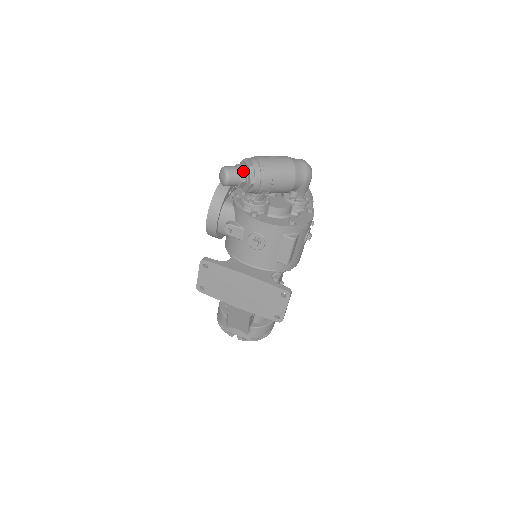
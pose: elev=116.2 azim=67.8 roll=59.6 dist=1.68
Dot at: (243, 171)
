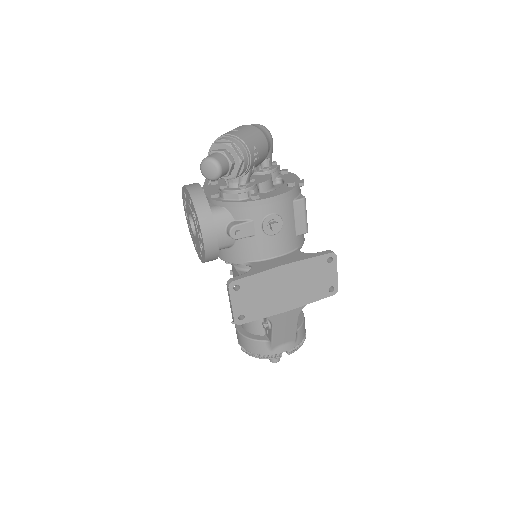
Dot at: (226, 153)
